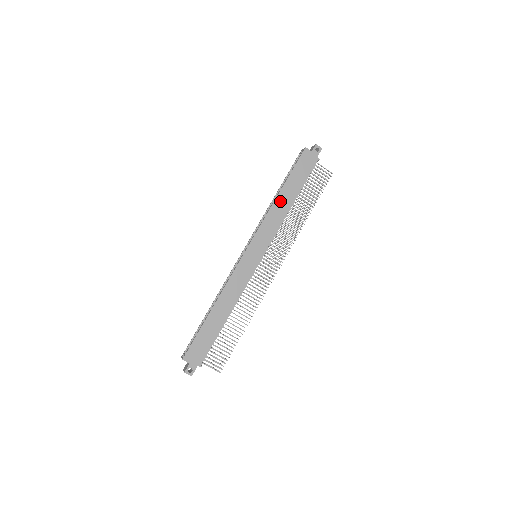
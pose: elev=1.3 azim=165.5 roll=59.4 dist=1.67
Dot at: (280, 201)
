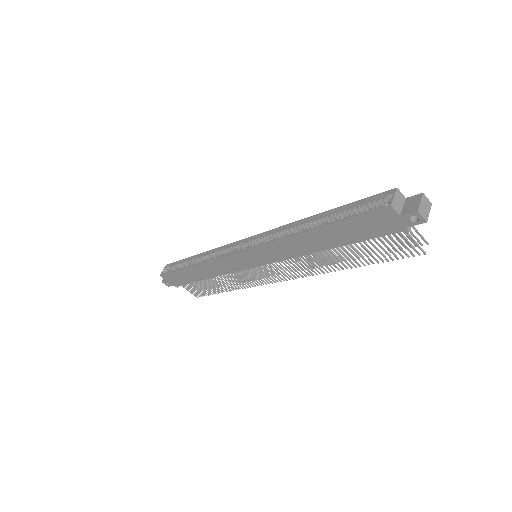
Dot at: (305, 239)
